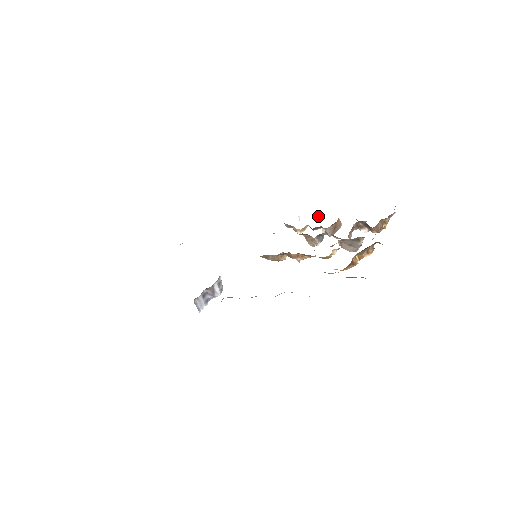
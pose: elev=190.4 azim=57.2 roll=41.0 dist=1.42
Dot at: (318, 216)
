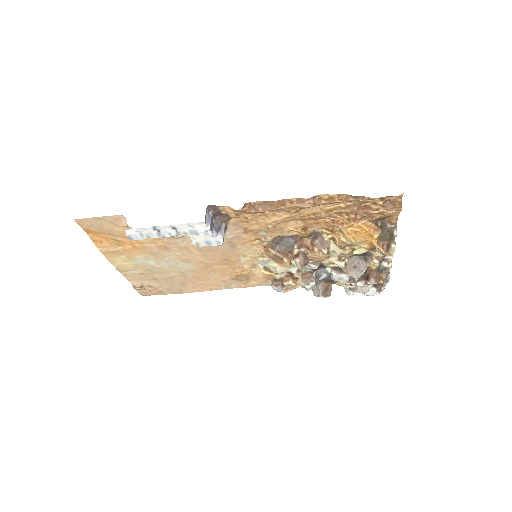
Dot at: occluded
